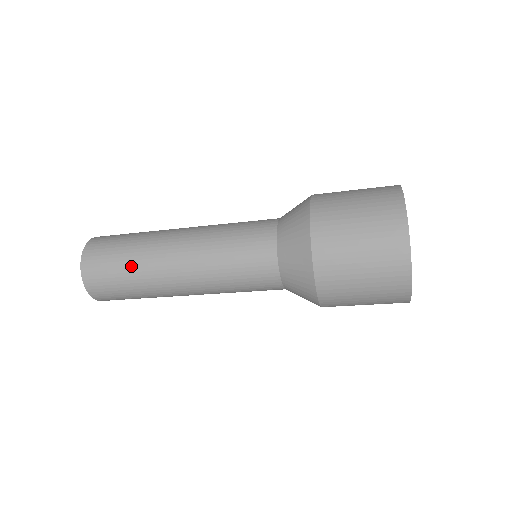
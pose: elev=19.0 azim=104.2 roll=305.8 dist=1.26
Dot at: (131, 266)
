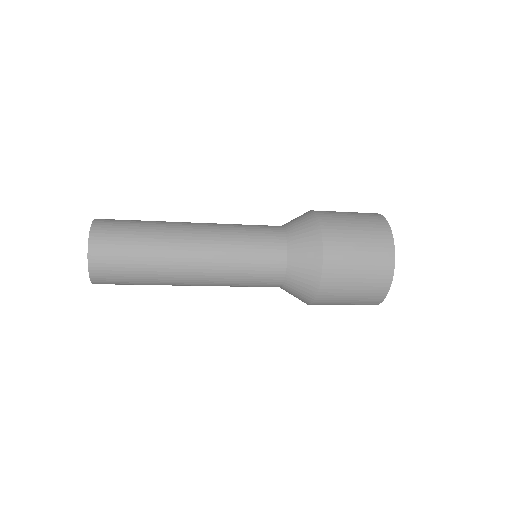
Dot at: (148, 228)
